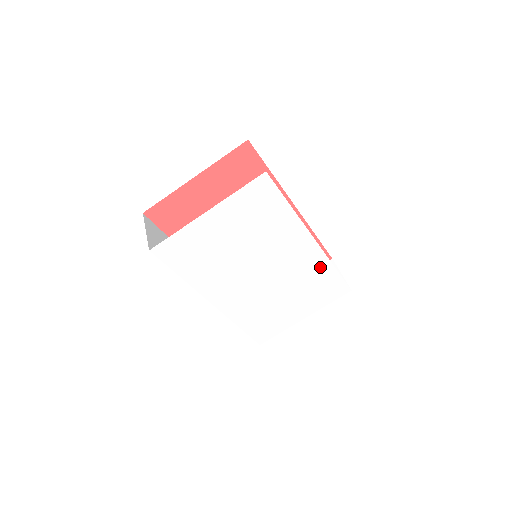
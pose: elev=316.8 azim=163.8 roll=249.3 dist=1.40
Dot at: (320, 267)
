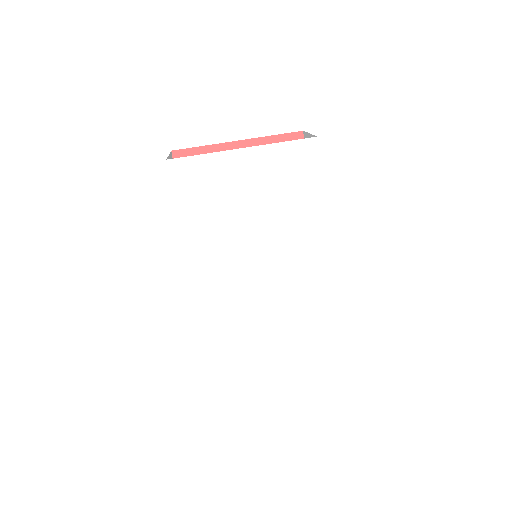
Dot at: (318, 296)
